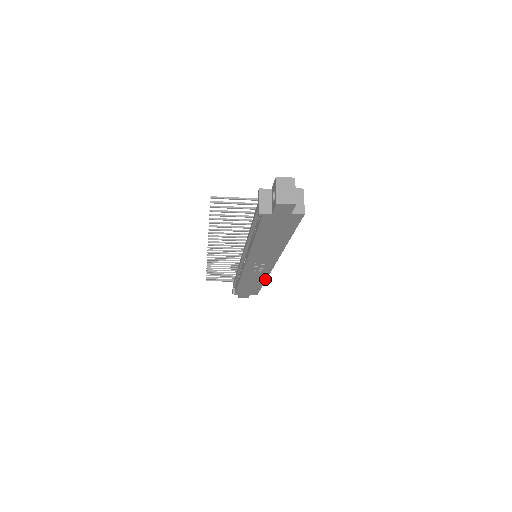
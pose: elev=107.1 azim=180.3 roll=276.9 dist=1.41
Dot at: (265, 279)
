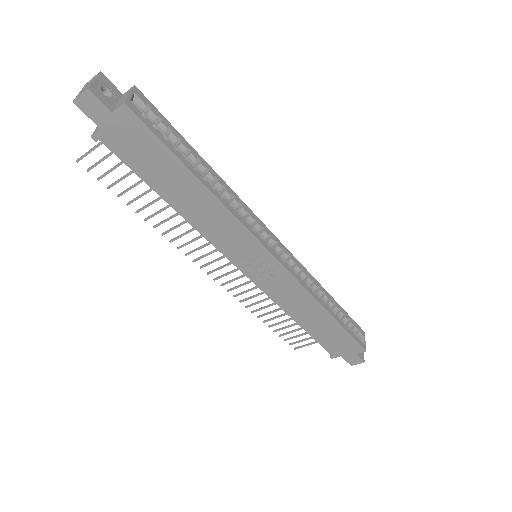
Dot at: (313, 299)
